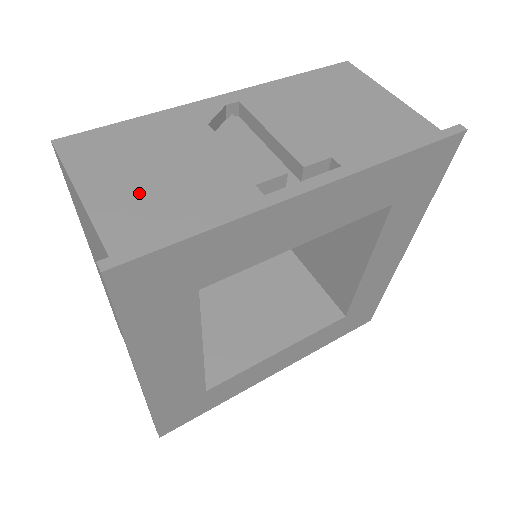
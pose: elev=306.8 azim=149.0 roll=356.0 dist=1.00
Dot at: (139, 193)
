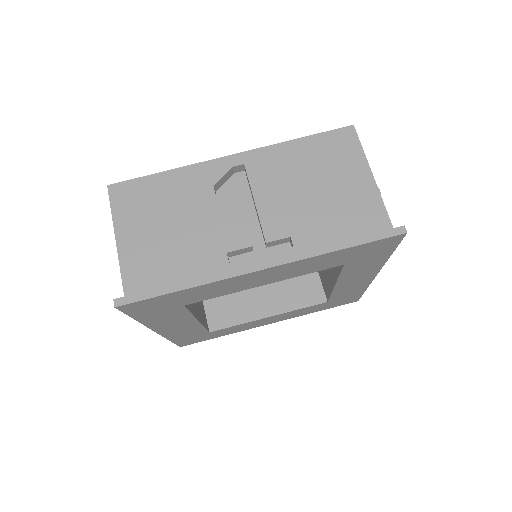
Dot at: (151, 245)
